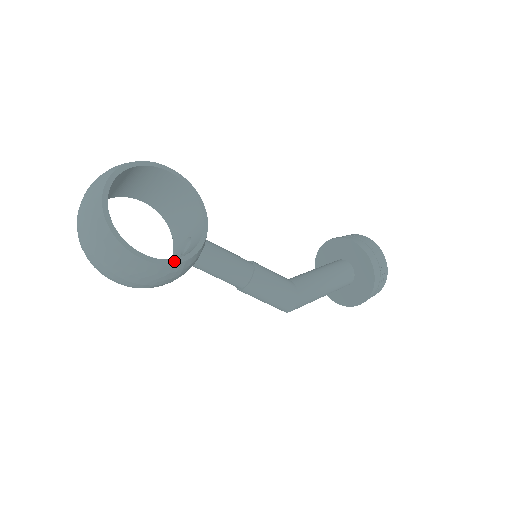
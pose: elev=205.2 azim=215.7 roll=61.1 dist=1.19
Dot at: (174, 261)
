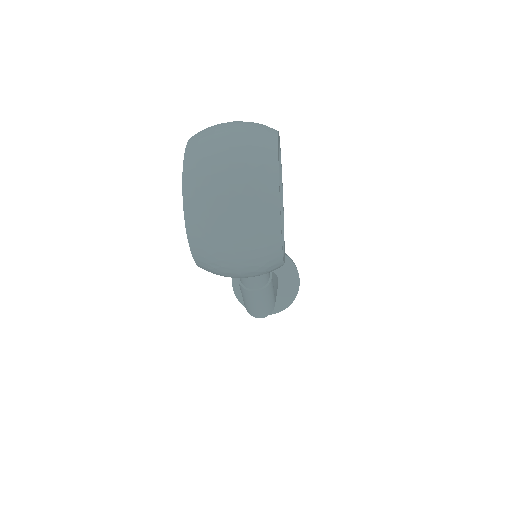
Dot at: occluded
